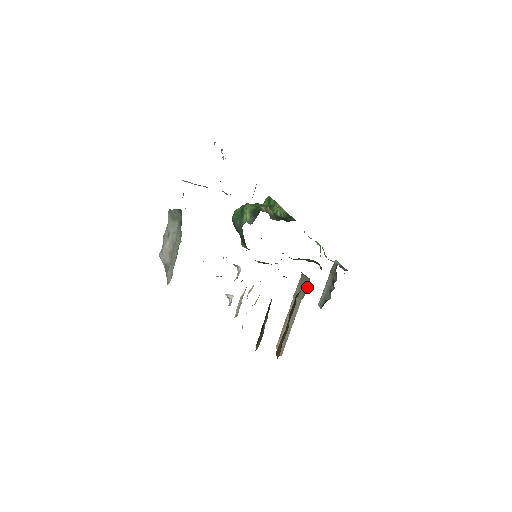
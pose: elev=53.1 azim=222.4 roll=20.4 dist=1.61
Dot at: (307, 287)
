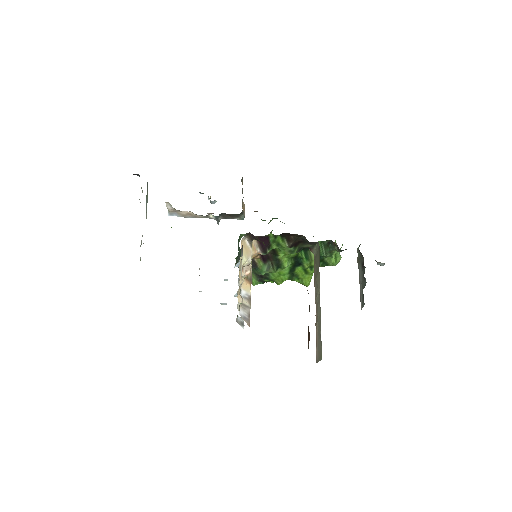
Dot at: (319, 252)
